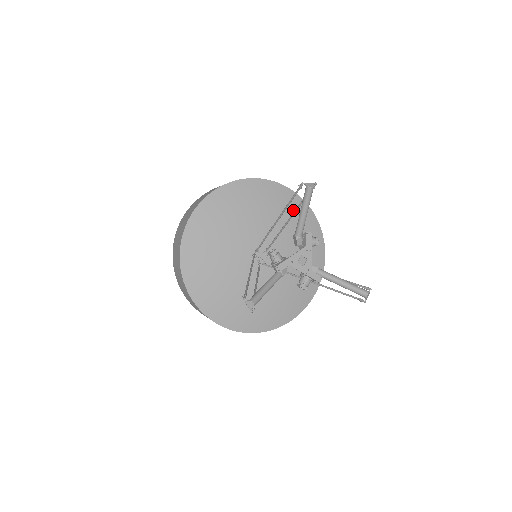
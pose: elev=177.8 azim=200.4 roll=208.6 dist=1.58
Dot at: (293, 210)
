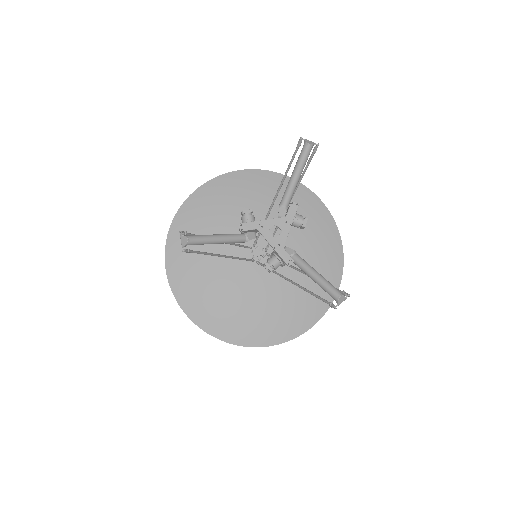
Dot at: (316, 222)
